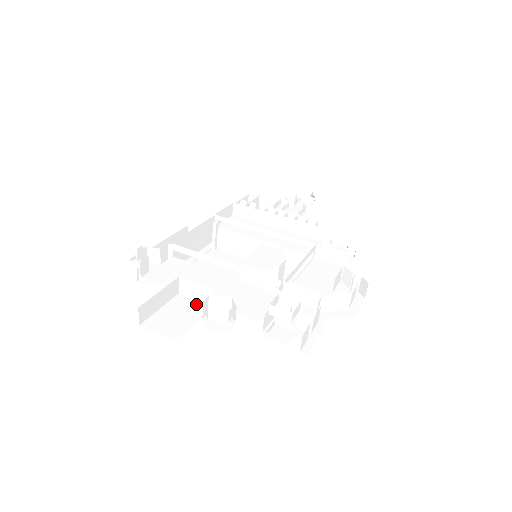
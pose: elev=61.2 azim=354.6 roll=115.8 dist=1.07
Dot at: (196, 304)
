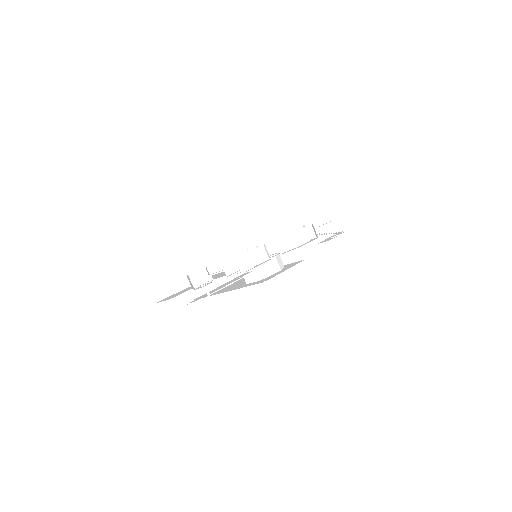
Dot at: occluded
